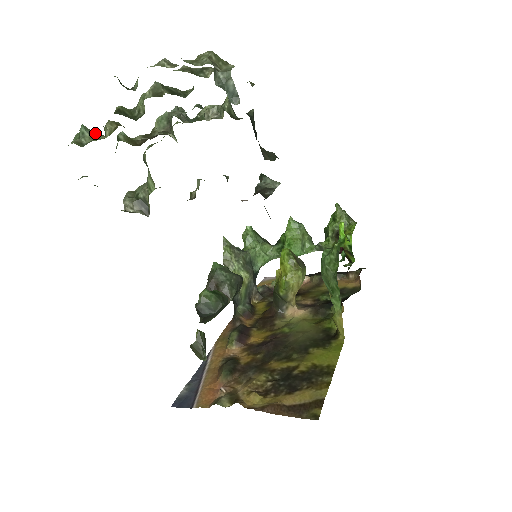
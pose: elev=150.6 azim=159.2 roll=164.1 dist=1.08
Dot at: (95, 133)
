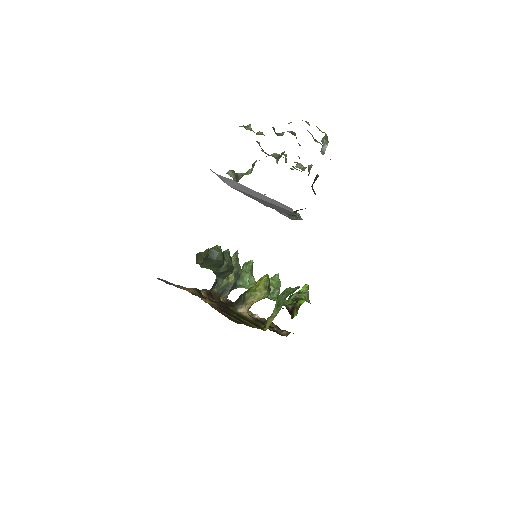
Dot at: occluded
